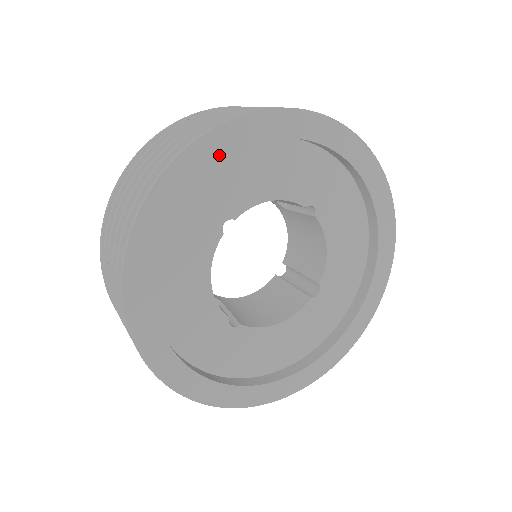
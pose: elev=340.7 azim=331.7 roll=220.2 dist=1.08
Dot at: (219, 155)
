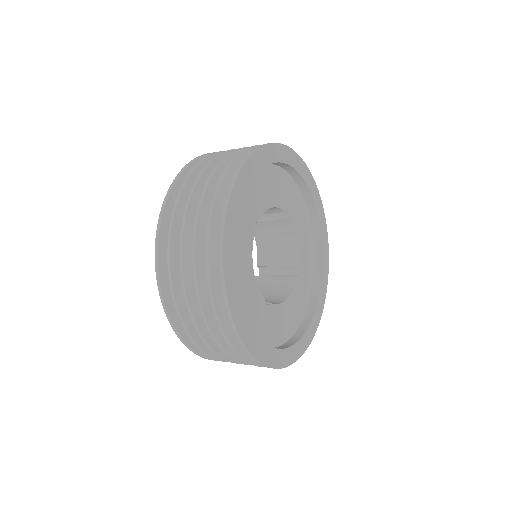
Dot at: (253, 175)
